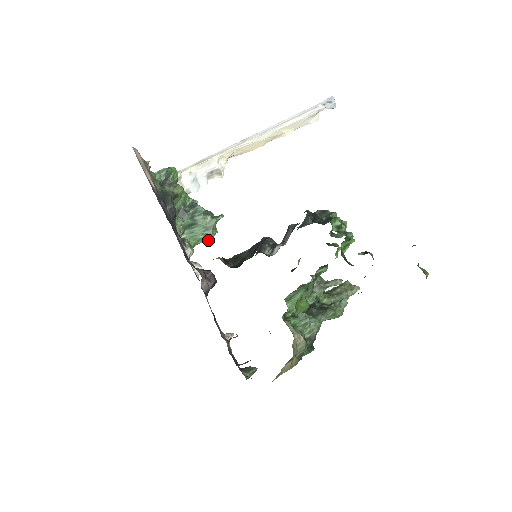
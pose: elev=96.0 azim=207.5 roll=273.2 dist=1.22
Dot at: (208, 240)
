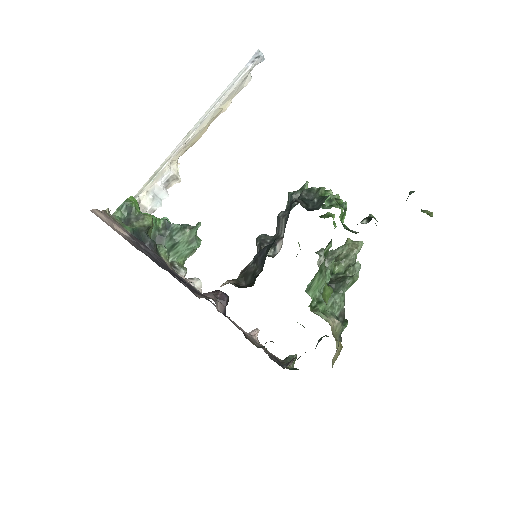
Dot at: (195, 251)
